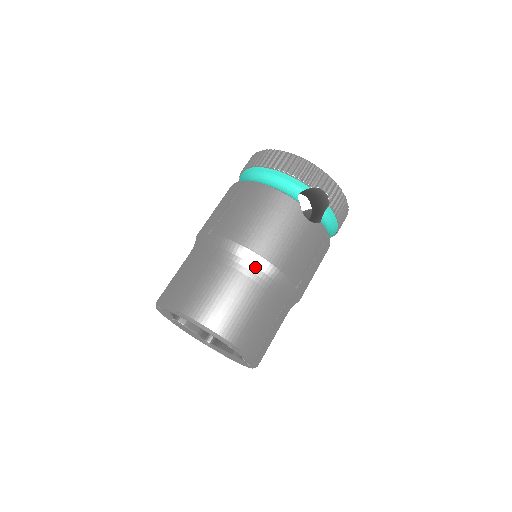
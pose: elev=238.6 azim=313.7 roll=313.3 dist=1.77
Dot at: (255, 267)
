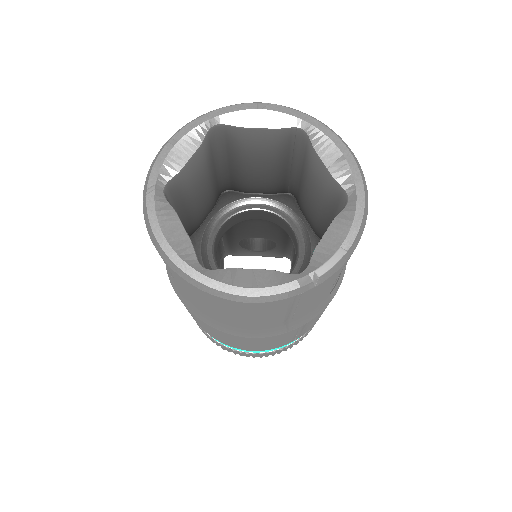
Dot at: occluded
